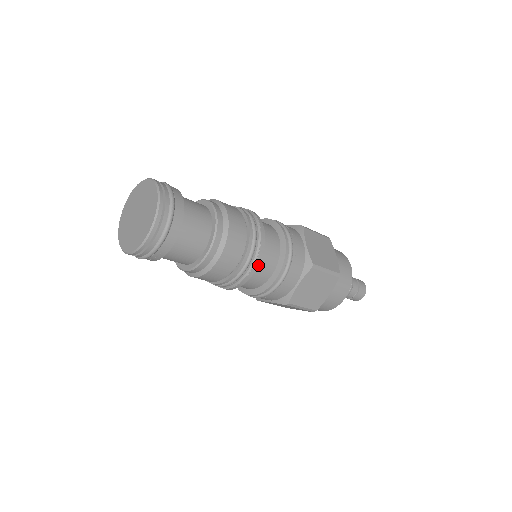
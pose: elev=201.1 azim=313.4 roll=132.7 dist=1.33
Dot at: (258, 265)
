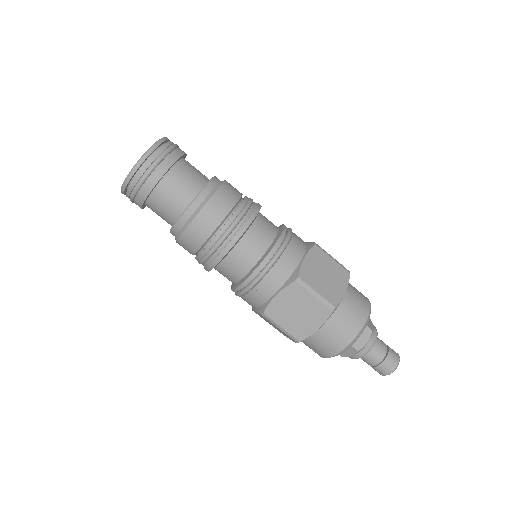
Dot at: (231, 248)
